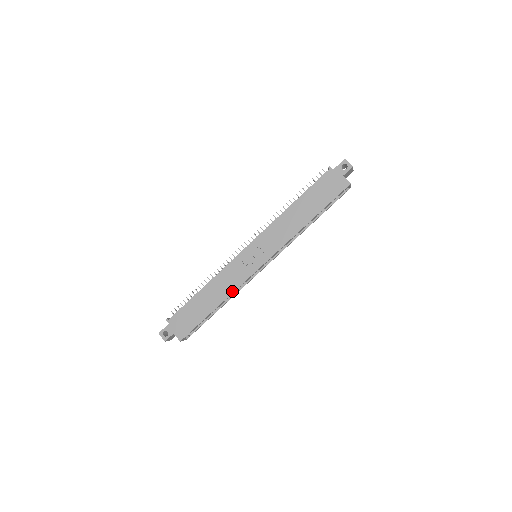
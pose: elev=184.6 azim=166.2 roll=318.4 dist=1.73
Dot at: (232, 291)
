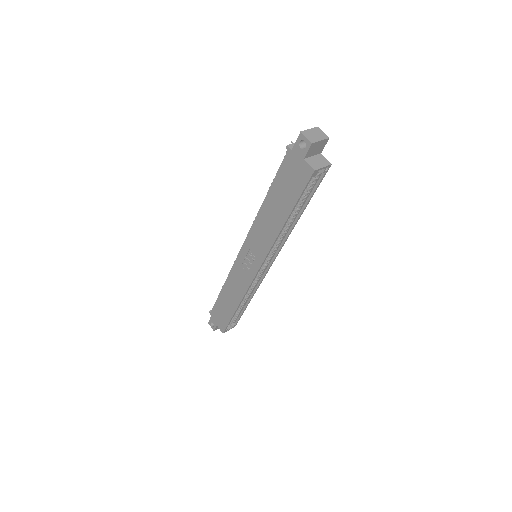
Dot at: (242, 295)
